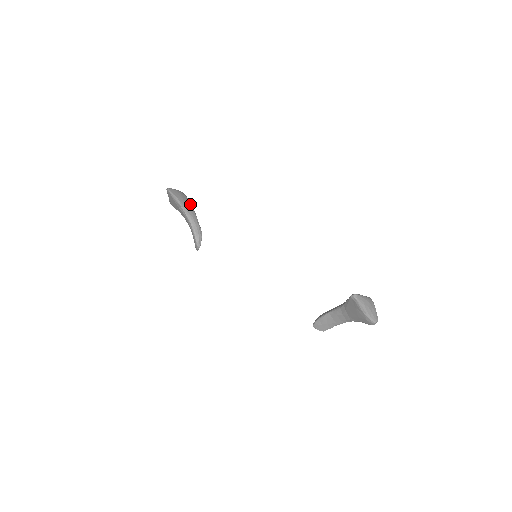
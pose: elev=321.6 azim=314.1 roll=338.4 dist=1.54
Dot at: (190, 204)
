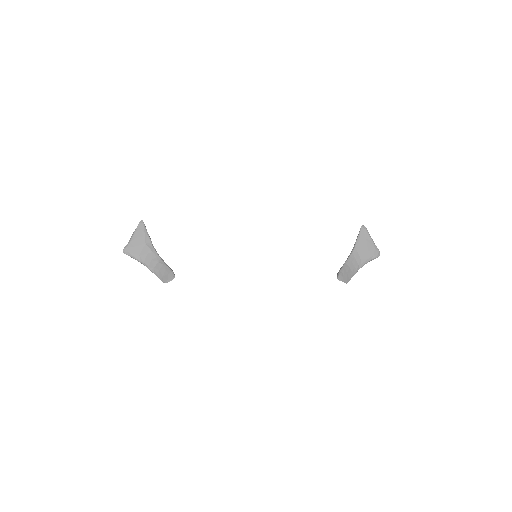
Dot at: occluded
